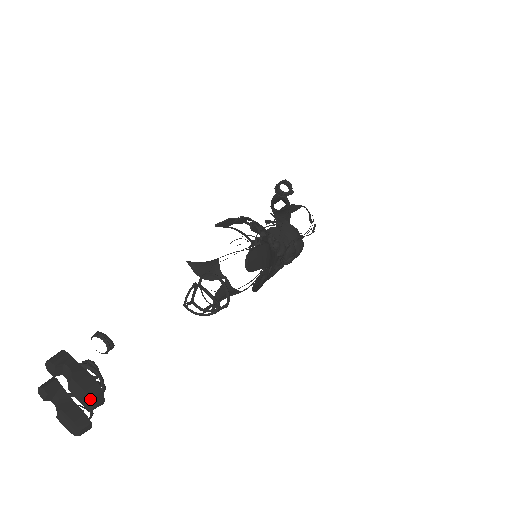
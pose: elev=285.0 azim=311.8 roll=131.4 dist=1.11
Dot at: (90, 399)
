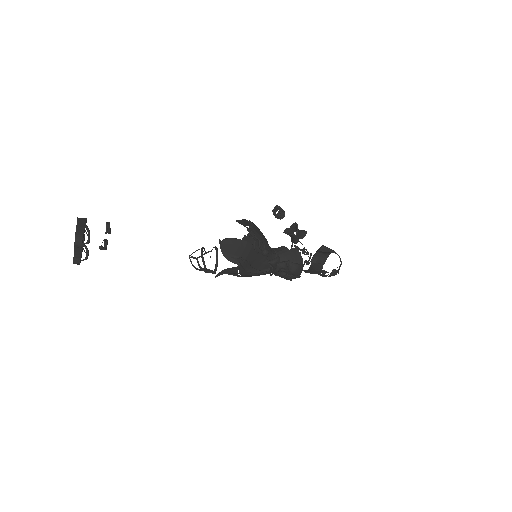
Dot at: (75, 239)
